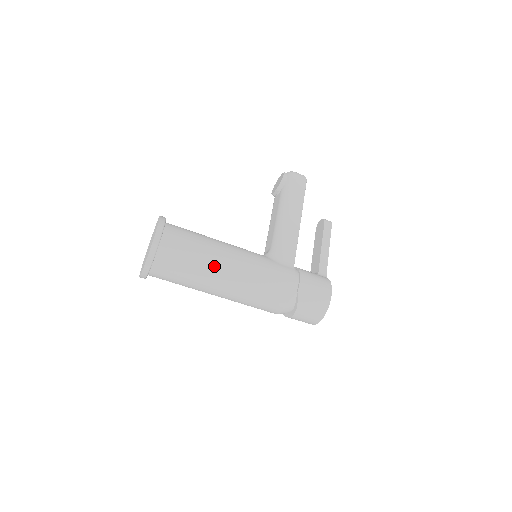
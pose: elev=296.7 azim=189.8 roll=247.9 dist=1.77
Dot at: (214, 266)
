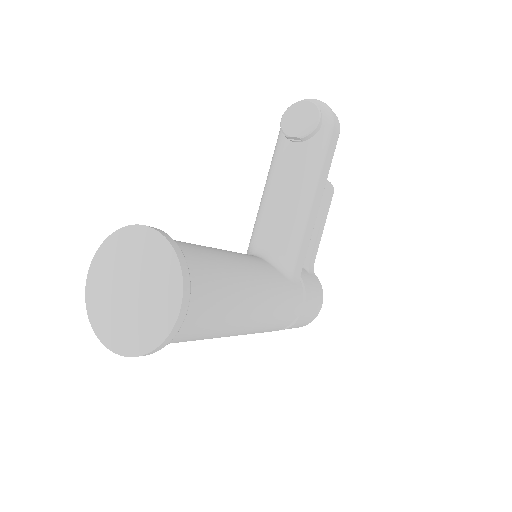
Dot at: (236, 323)
